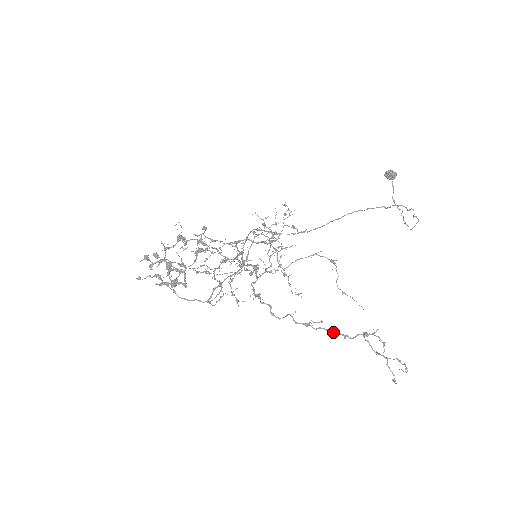
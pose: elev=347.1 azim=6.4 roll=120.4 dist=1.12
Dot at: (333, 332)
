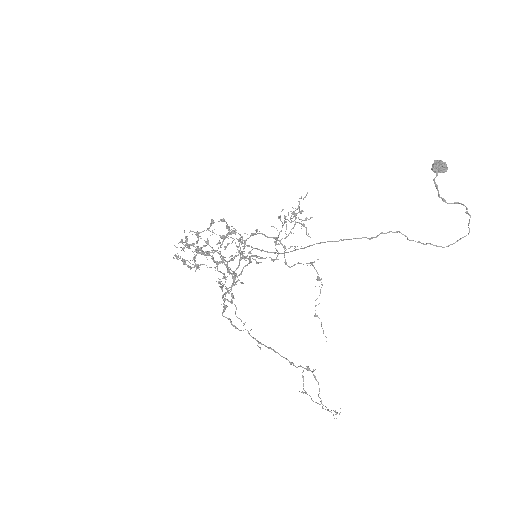
Dot at: (281, 356)
